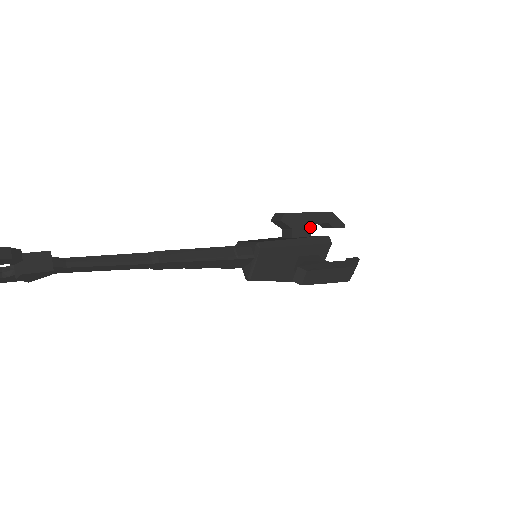
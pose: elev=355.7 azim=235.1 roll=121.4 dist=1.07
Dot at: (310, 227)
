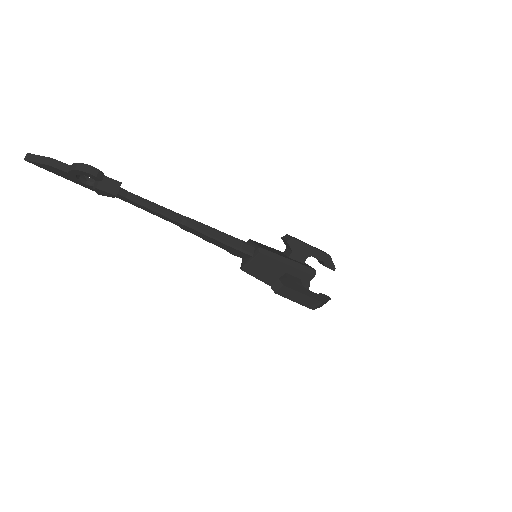
Dot at: (307, 257)
